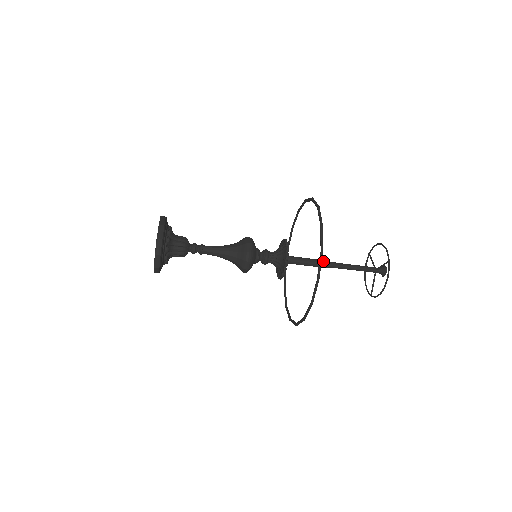
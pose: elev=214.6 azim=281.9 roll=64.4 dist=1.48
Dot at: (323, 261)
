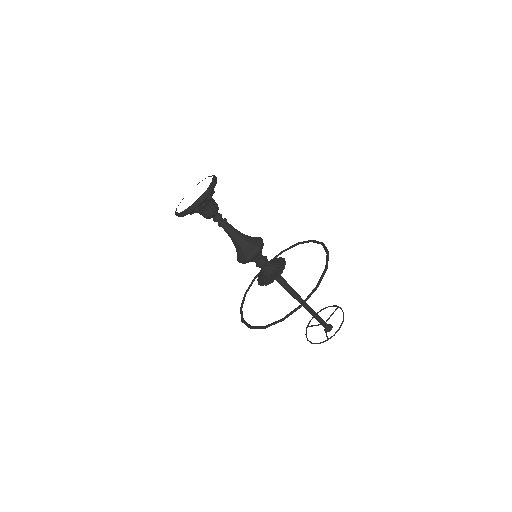
Dot at: (295, 292)
